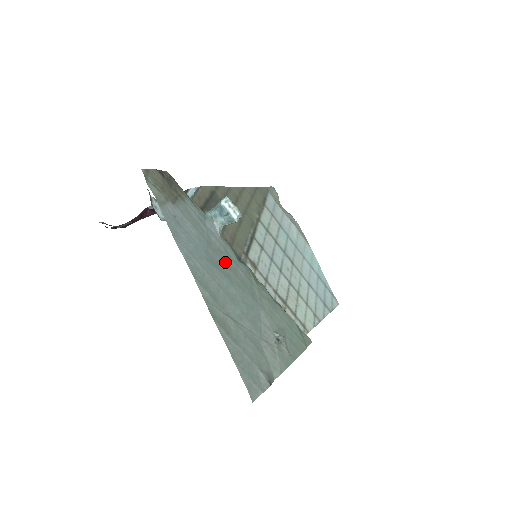
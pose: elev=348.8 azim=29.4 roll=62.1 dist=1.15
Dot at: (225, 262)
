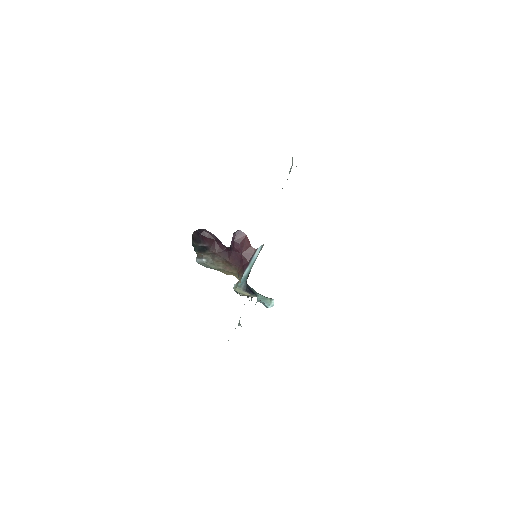
Dot at: occluded
